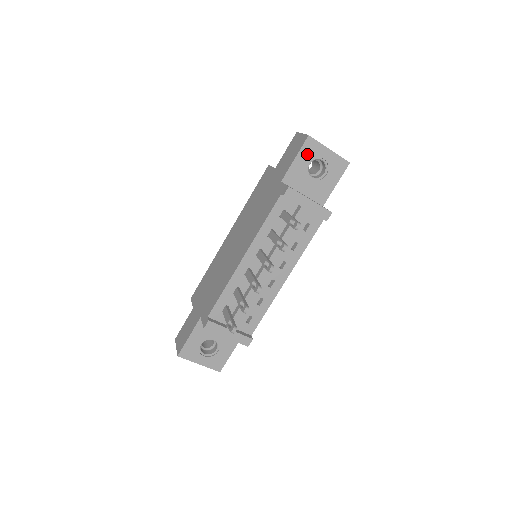
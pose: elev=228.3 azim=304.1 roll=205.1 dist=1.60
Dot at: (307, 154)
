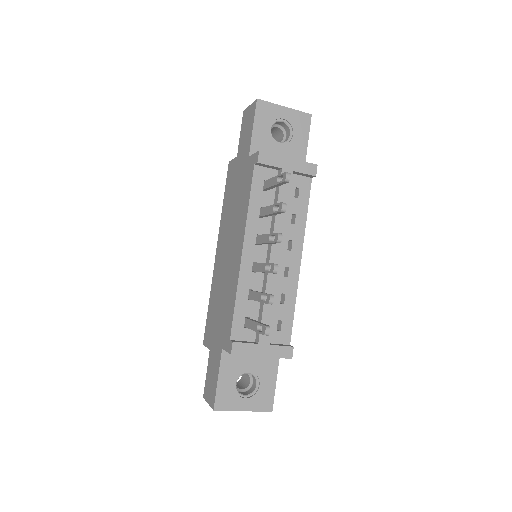
Dot at: (264, 119)
